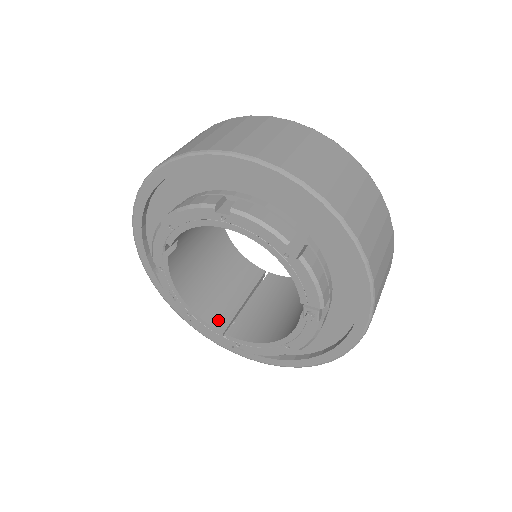
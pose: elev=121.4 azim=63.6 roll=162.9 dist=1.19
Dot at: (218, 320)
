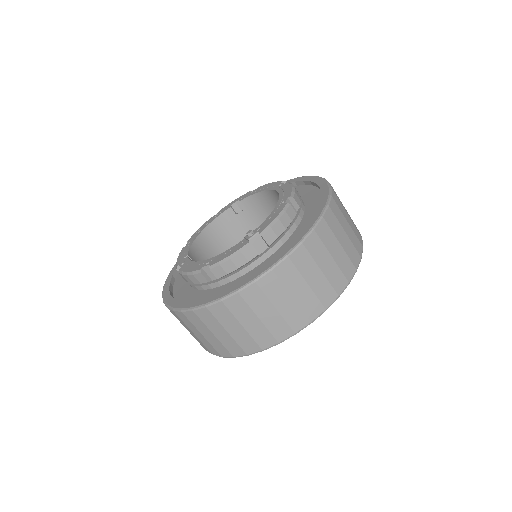
Dot at: (194, 257)
